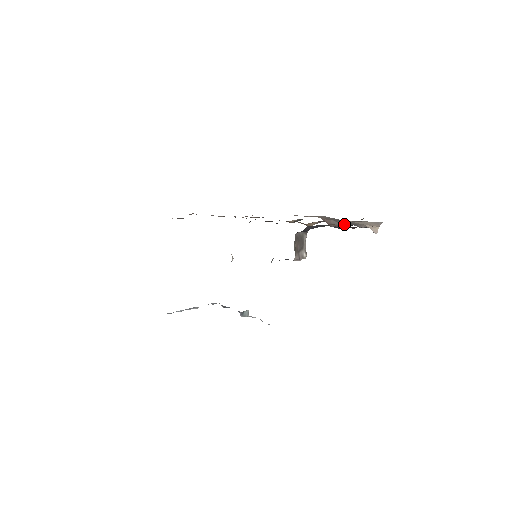
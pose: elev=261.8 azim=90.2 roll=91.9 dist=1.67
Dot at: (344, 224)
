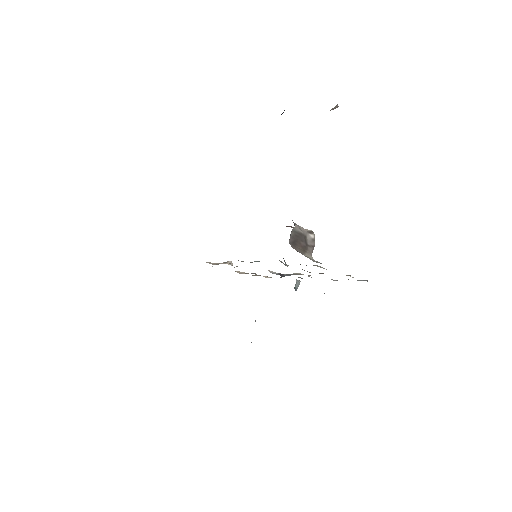
Dot at: occluded
